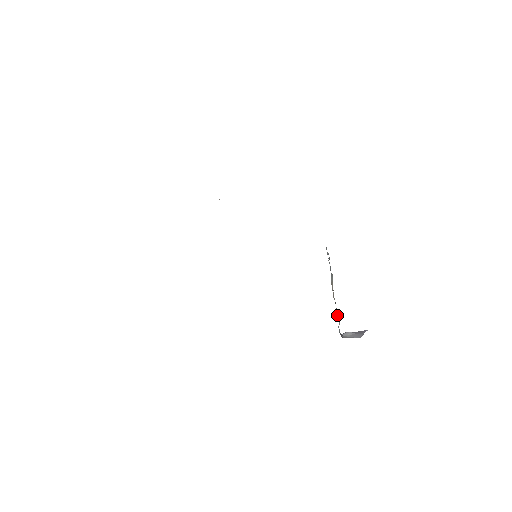
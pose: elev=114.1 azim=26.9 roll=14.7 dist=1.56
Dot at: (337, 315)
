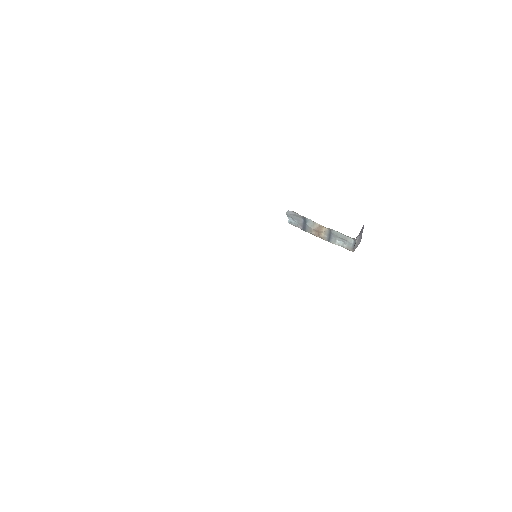
Dot at: (336, 243)
